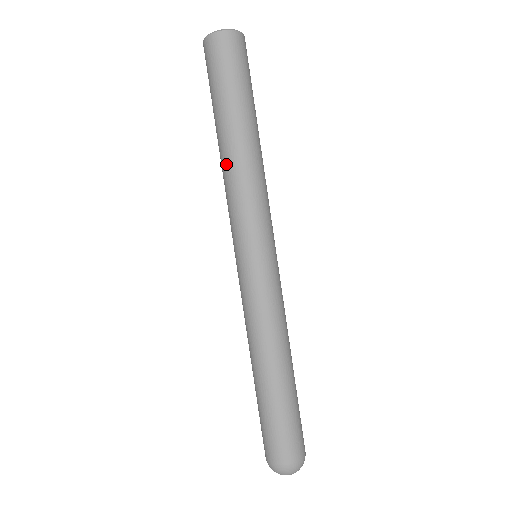
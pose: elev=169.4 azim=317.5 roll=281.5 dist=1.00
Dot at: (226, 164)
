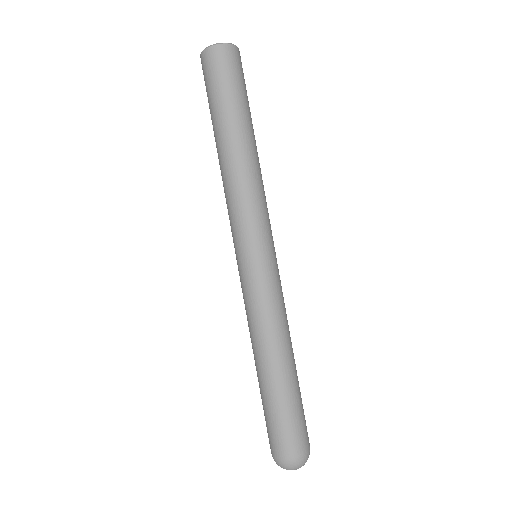
Dot at: (234, 166)
